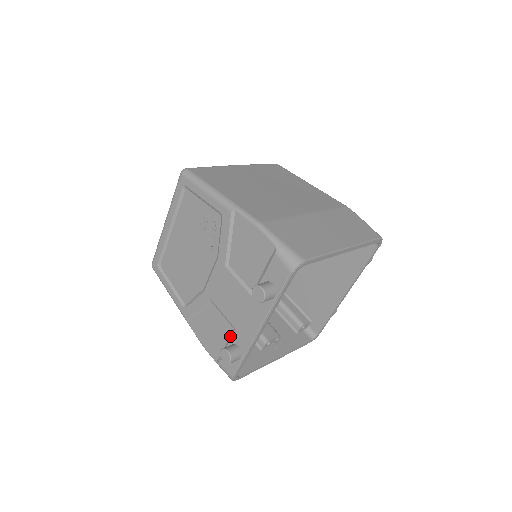
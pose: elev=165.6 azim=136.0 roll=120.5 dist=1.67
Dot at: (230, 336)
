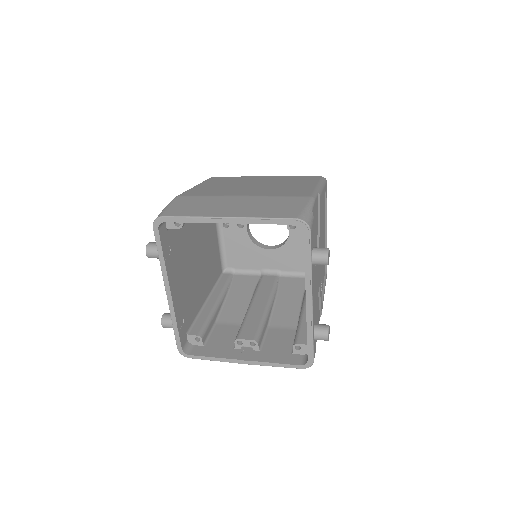
Dot at: occluded
